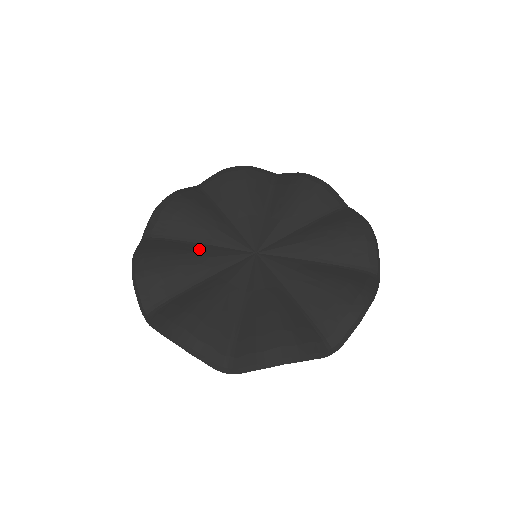
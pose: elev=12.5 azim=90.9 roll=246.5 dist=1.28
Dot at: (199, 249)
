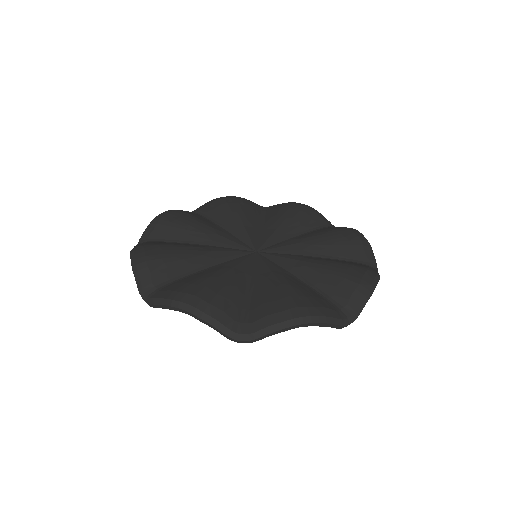
Dot at: (200, 246)
